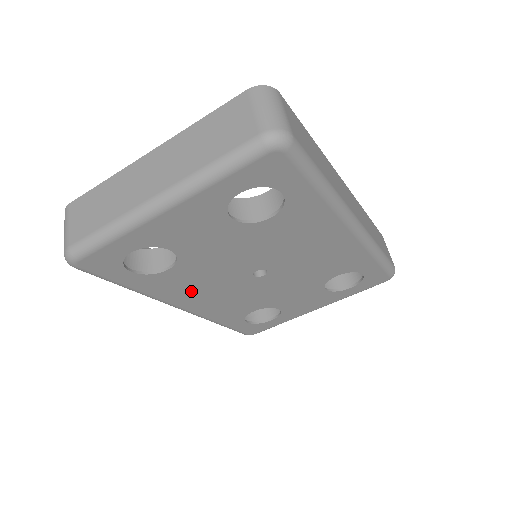
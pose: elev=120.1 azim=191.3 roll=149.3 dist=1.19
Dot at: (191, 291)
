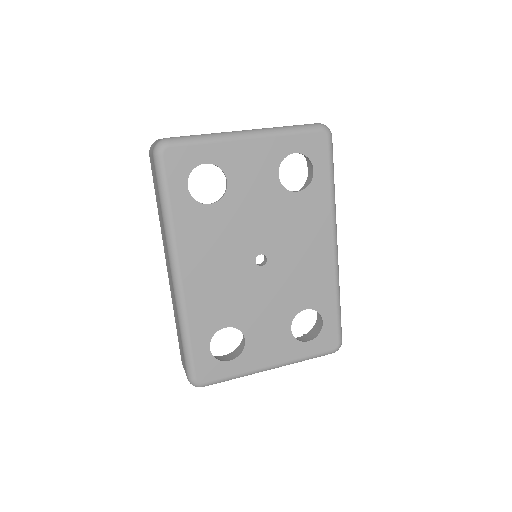
Dot at: (204, 249)
